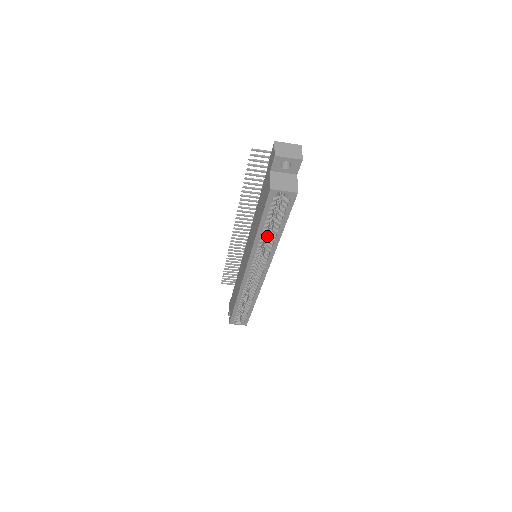
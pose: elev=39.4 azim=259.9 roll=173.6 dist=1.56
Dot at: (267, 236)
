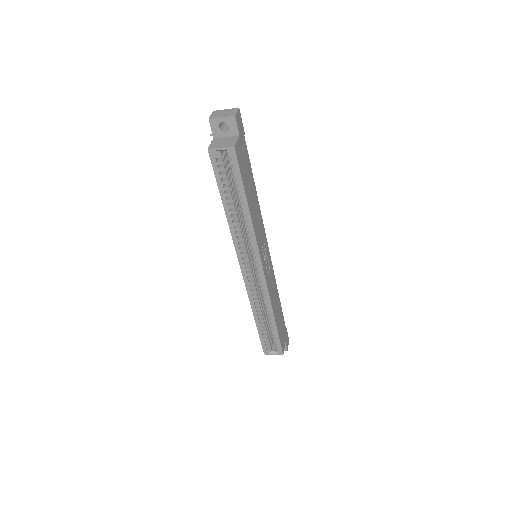
Dot at: occluded
